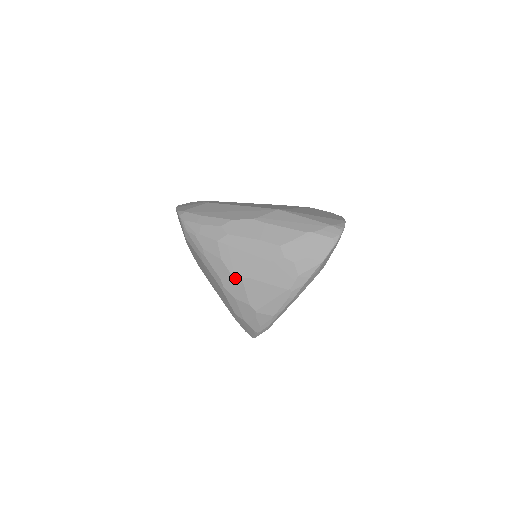
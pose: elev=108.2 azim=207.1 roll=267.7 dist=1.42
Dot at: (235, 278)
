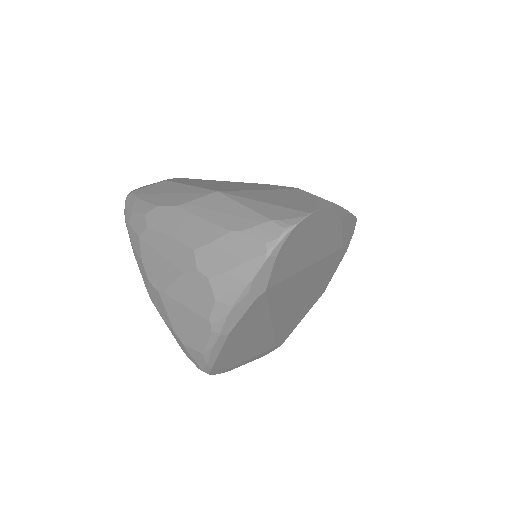
Dot at: (154, 291)
